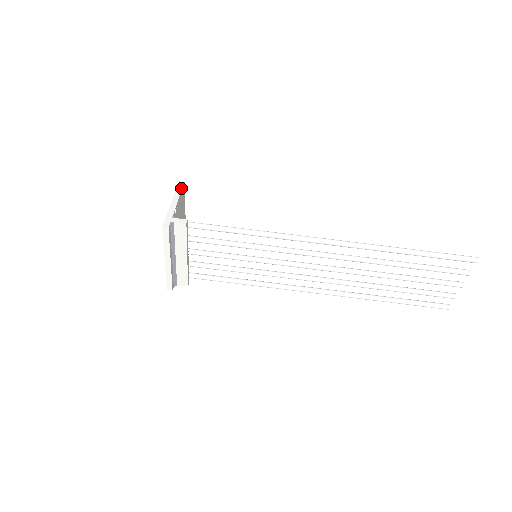
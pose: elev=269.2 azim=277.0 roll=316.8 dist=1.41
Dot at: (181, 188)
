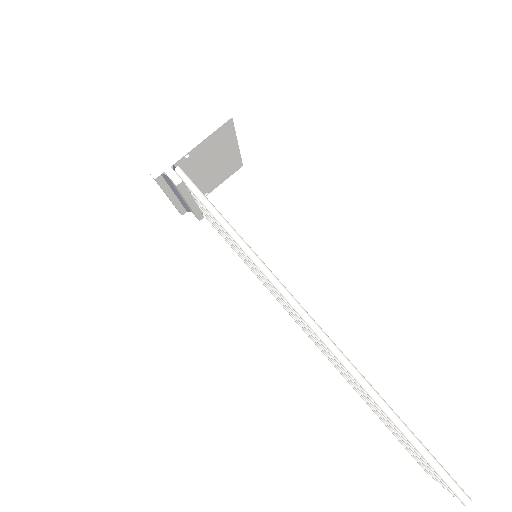
Dot at: (219, 125)
